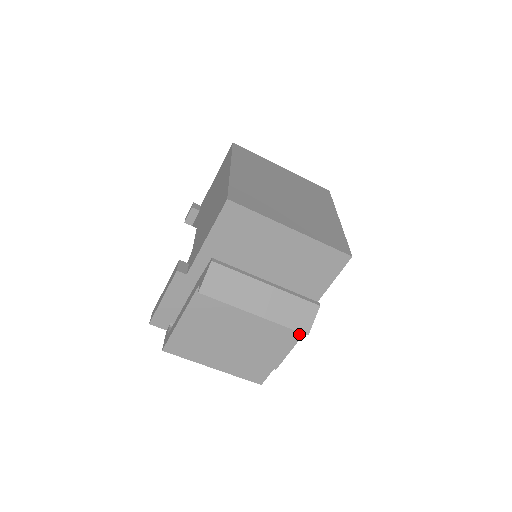
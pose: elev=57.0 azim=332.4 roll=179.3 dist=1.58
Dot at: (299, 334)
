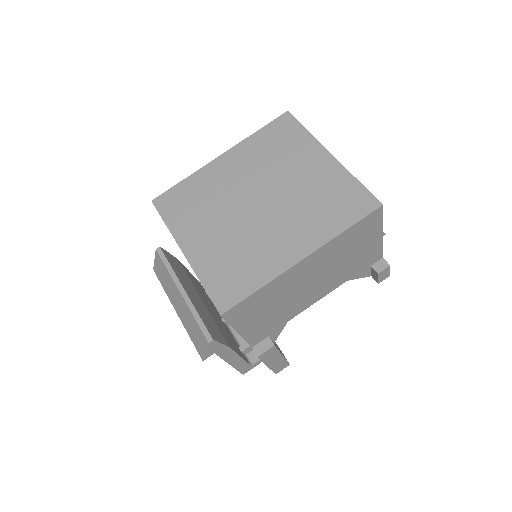
Dot at: (218, 355)
